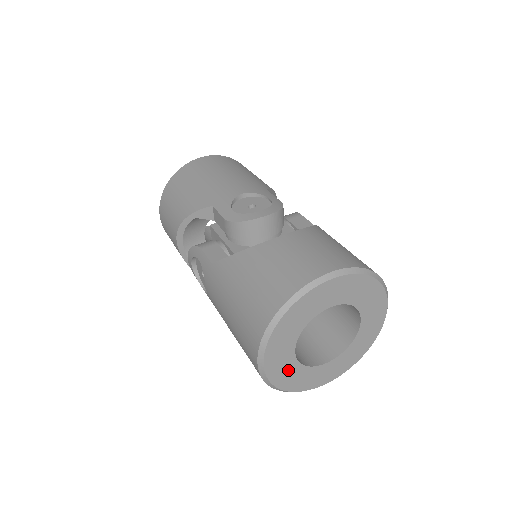
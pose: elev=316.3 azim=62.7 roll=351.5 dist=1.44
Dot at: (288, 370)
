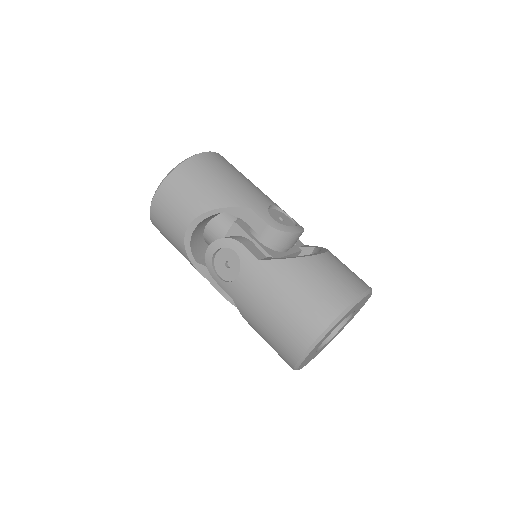
Dot at: (311, 354)
